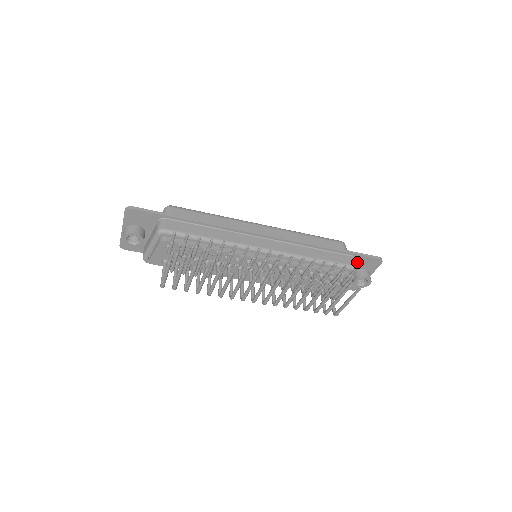
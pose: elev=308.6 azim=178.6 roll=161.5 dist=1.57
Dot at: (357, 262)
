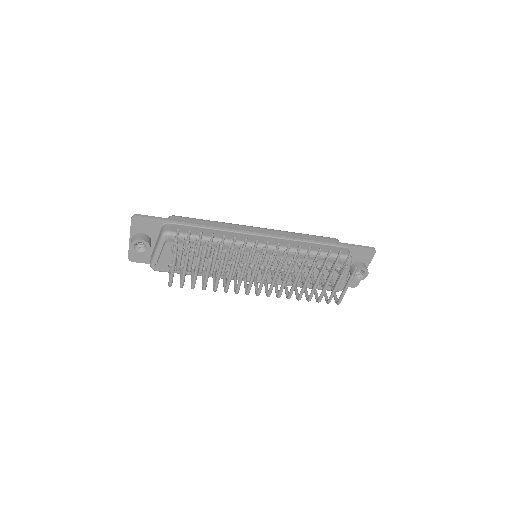
Dot at: (352, 254)
